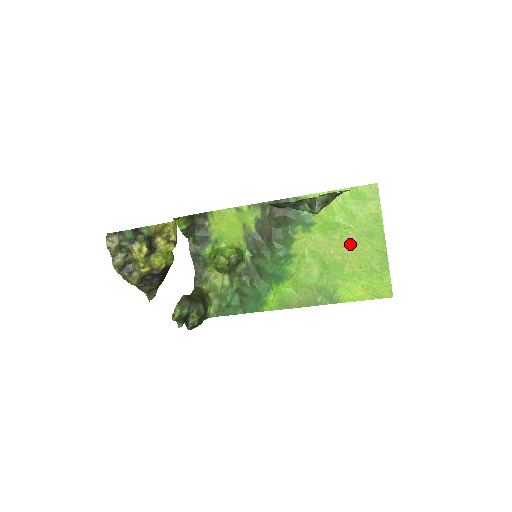
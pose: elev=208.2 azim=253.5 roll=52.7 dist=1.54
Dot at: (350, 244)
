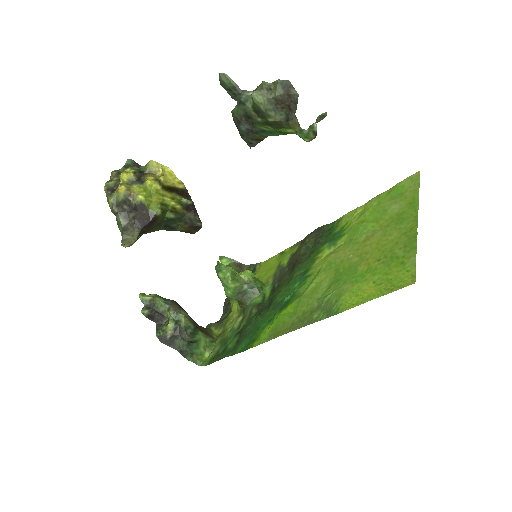
Dot at: (373, 240)
